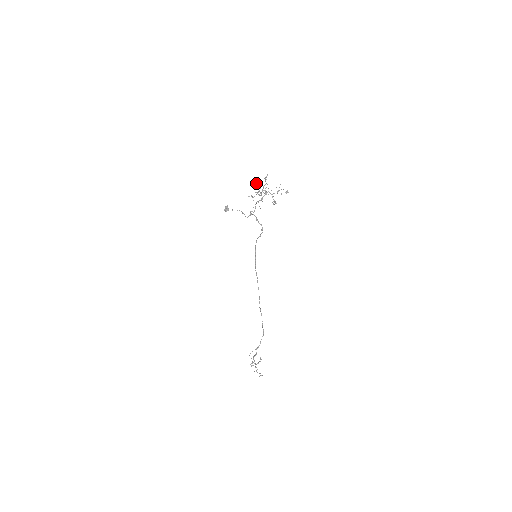
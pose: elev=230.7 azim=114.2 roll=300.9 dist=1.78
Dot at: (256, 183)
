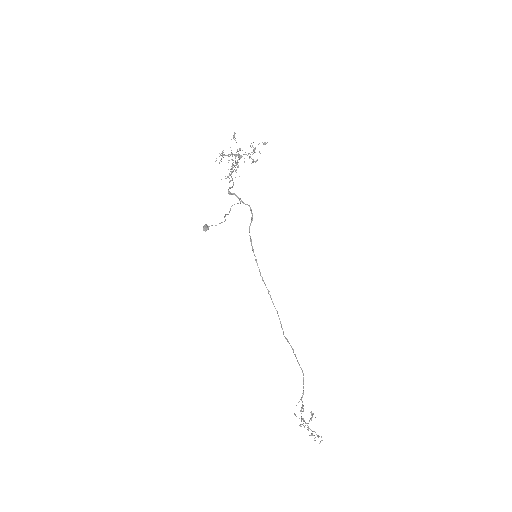
Dot at: (225, 155)
